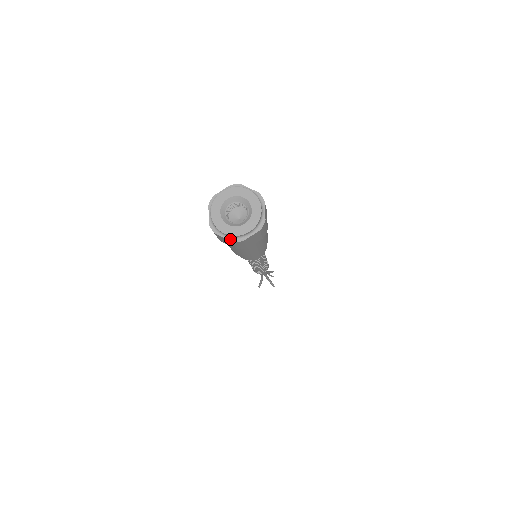
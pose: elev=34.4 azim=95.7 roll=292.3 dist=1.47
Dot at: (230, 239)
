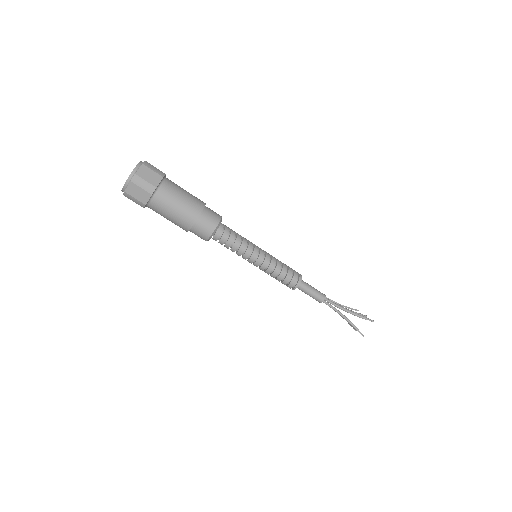
Dot at: (130, 182)
